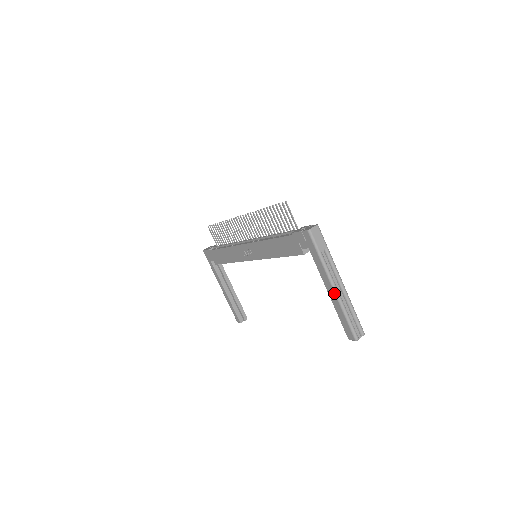
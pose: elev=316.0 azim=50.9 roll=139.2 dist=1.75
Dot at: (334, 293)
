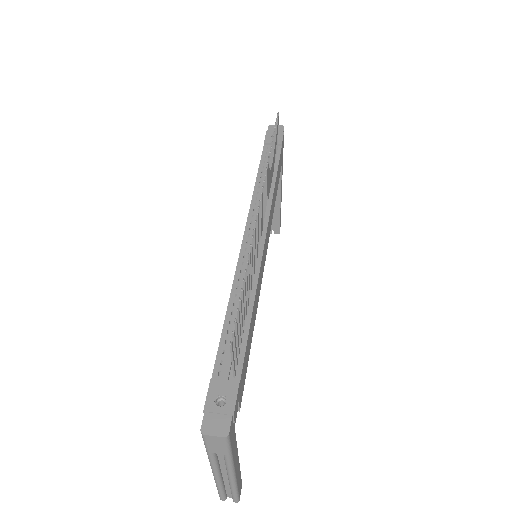
Dot at: occluded
